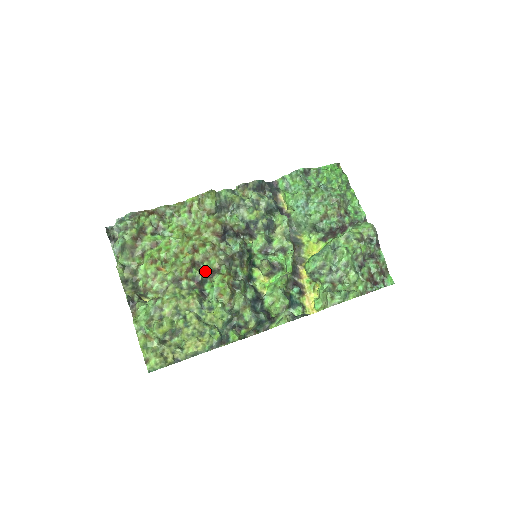
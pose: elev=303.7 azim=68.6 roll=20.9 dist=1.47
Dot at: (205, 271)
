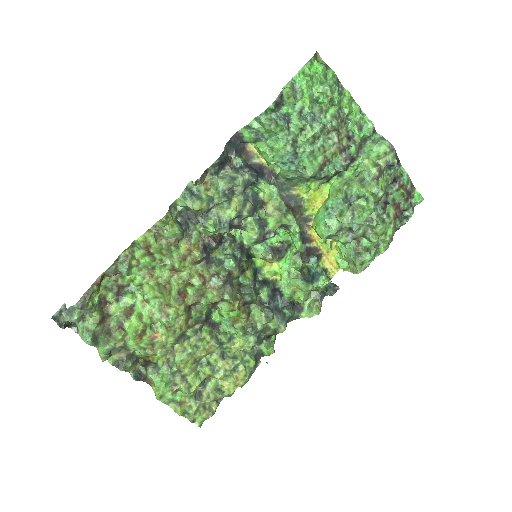
Dot at: (205, 307)
